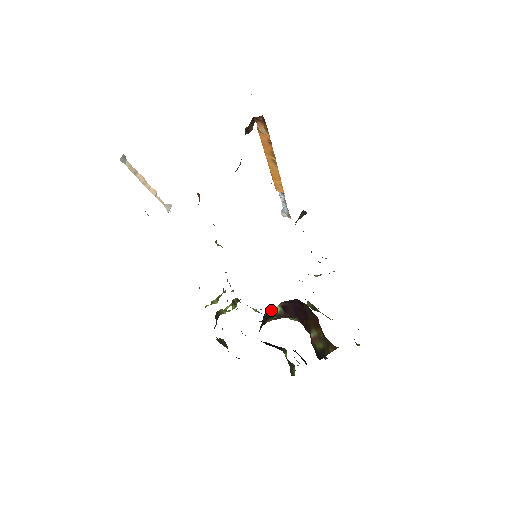
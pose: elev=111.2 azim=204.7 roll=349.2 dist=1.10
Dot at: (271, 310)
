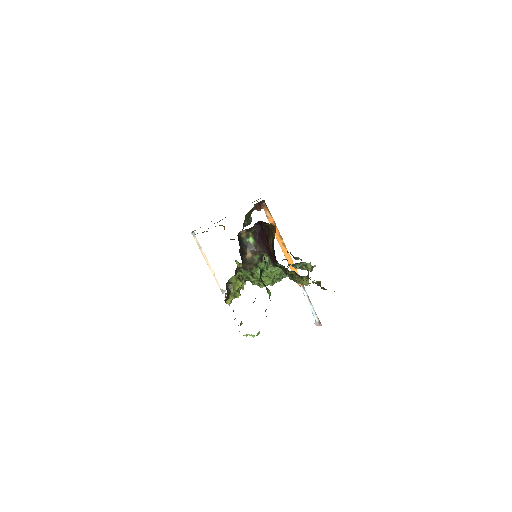
Dot at: (247, 239)
